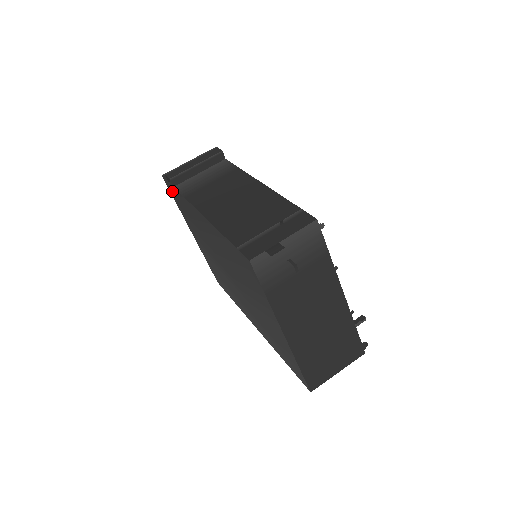
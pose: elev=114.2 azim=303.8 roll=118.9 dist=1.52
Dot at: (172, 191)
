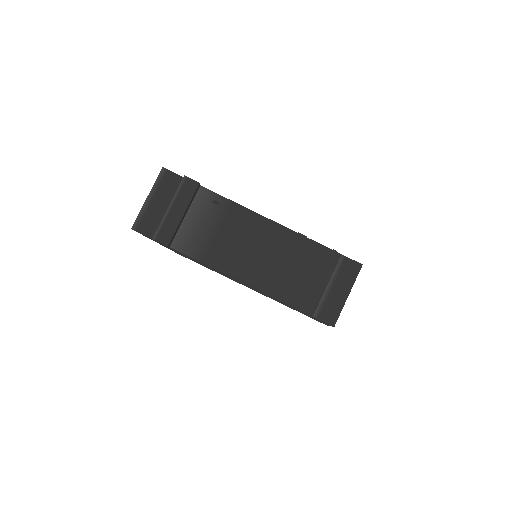
Dot at: occluded
